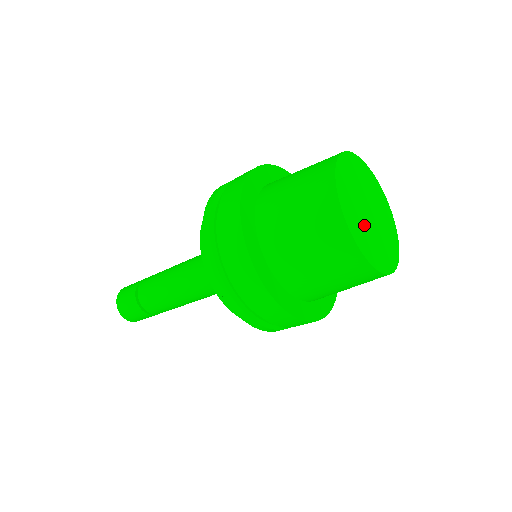
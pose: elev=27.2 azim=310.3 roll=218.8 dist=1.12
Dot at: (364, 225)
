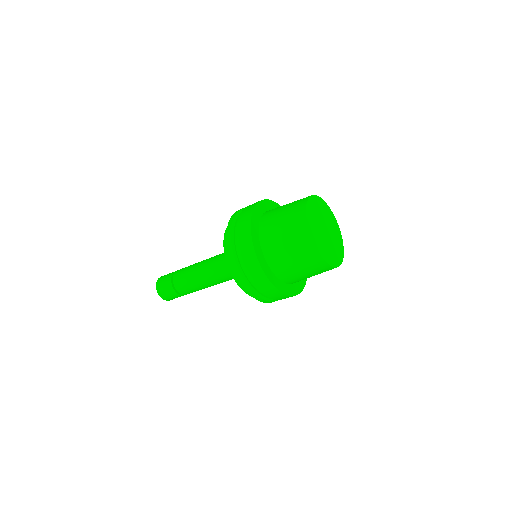
Dot at: (322, 239)
